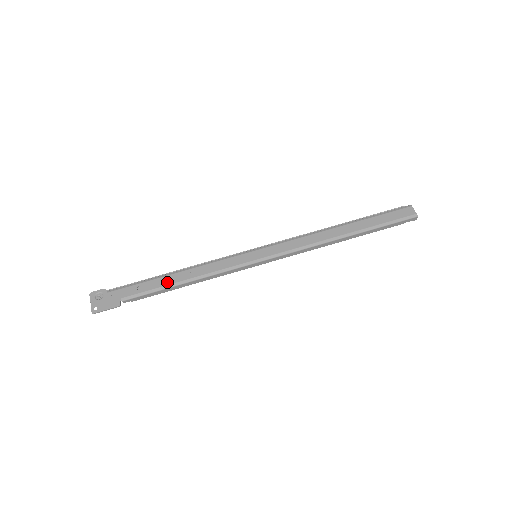
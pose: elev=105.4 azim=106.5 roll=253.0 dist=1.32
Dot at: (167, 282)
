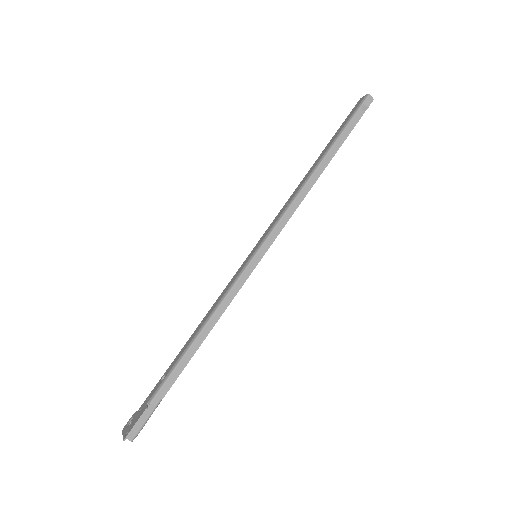
Dot at: (184, 348)
